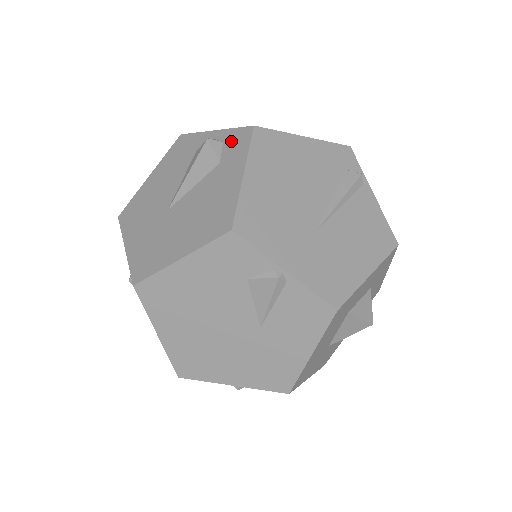
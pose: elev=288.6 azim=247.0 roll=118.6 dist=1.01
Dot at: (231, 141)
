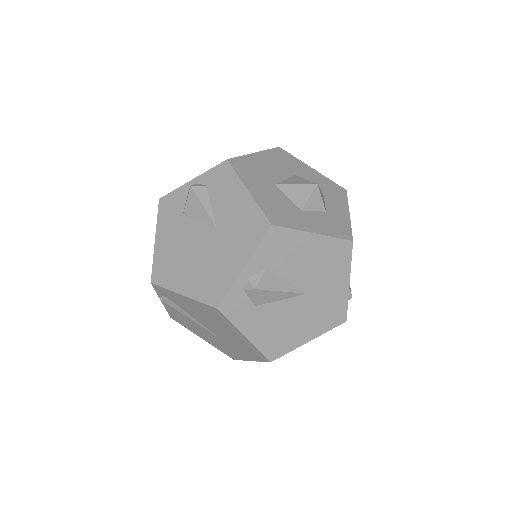
Dot at: occluded
